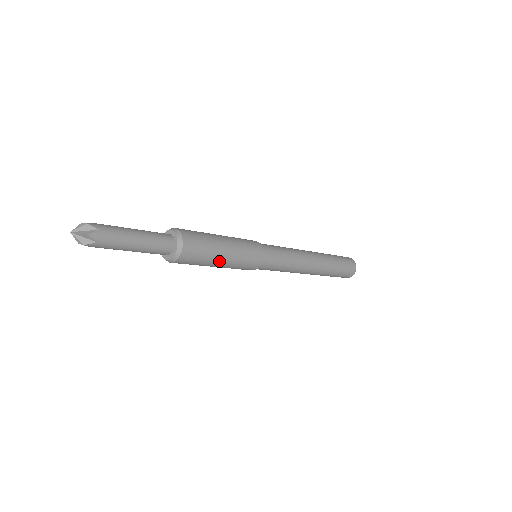
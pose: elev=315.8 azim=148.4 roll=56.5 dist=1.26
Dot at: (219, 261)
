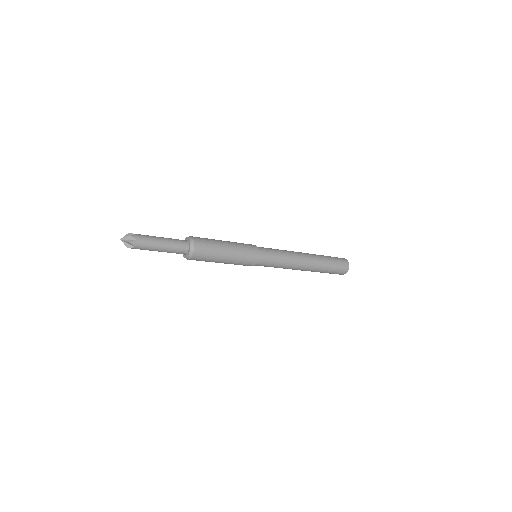
Dot at: (222, 261)
